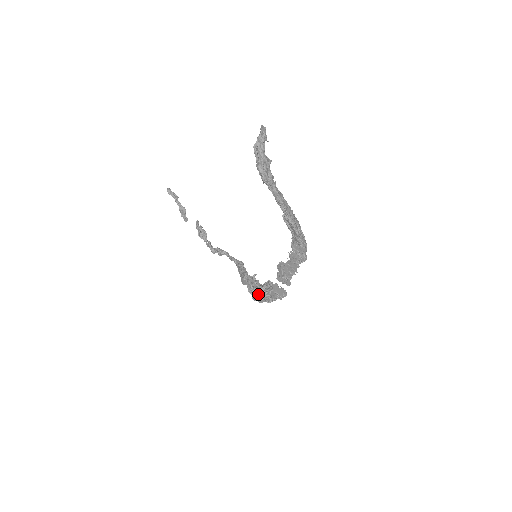
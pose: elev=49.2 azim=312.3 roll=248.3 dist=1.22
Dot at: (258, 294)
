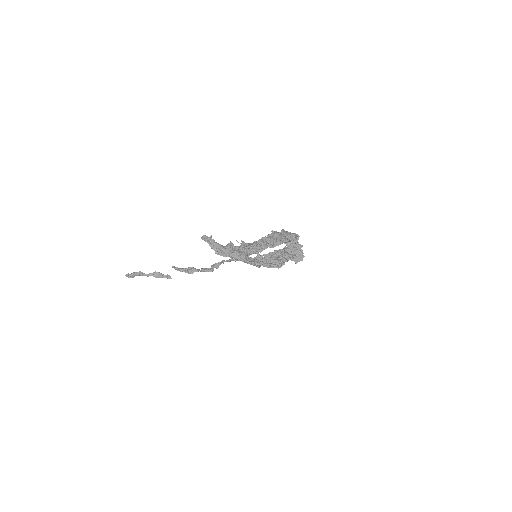
Dot at: (280, 264)
